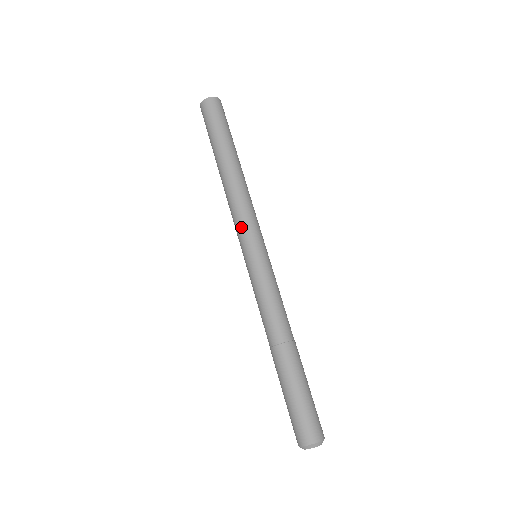
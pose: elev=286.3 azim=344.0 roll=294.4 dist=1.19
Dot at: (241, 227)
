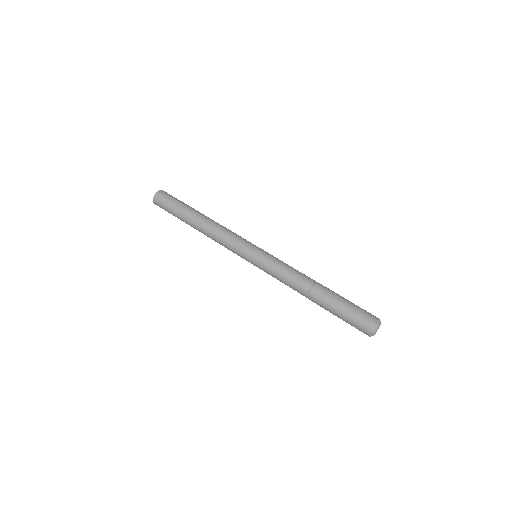
Dot at: (234, 247)
